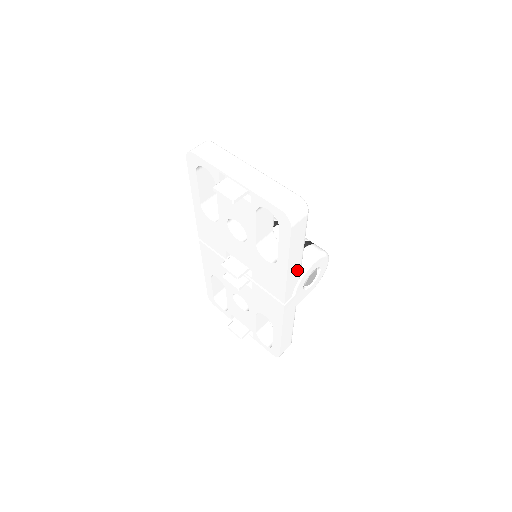
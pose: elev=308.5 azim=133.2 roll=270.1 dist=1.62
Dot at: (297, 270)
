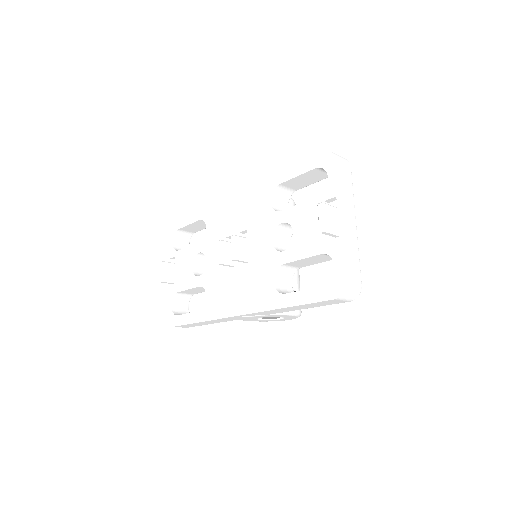
Dot at: (281, 311)
